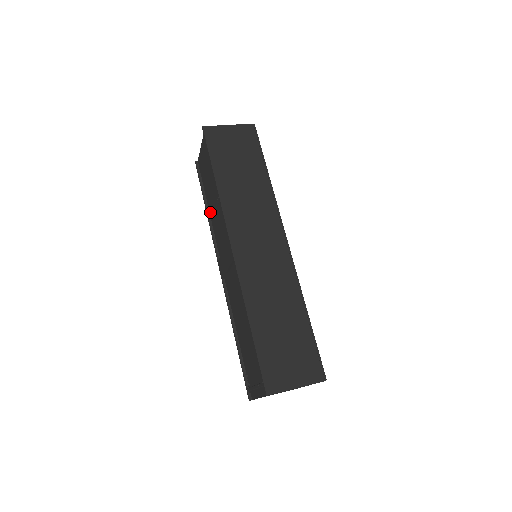
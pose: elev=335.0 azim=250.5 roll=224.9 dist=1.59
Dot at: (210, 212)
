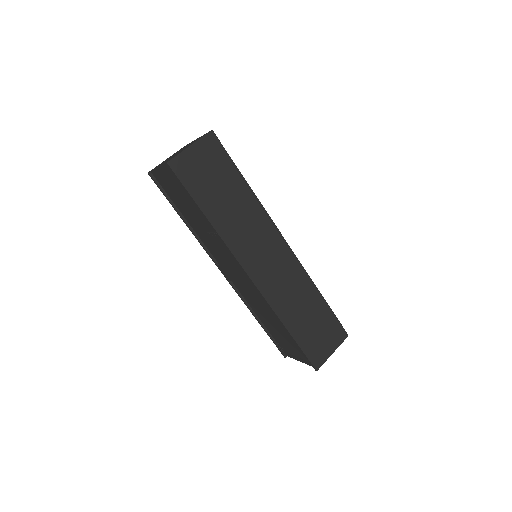
Dot at: (191, 224)
